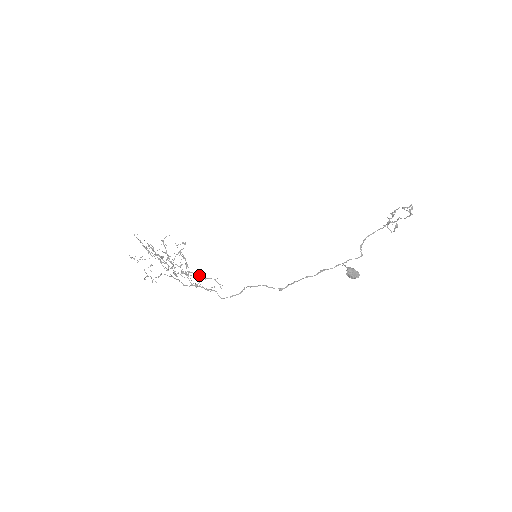
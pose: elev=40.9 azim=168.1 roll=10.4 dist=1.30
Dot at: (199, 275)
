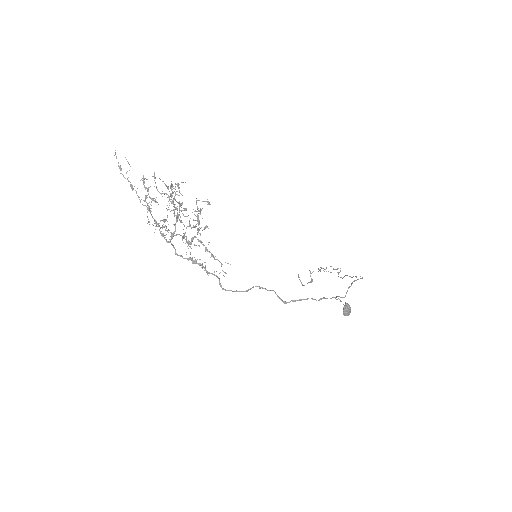
Dot at: occluded
